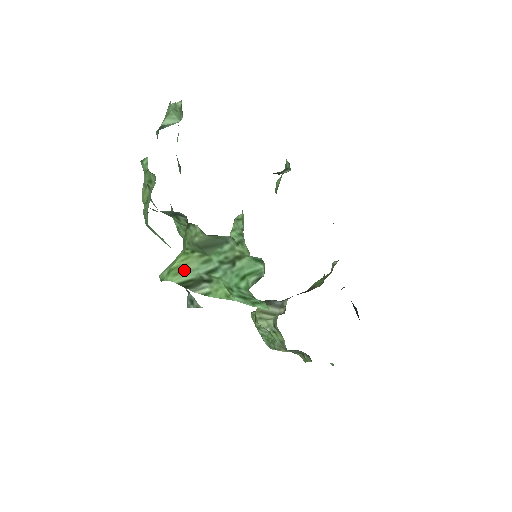
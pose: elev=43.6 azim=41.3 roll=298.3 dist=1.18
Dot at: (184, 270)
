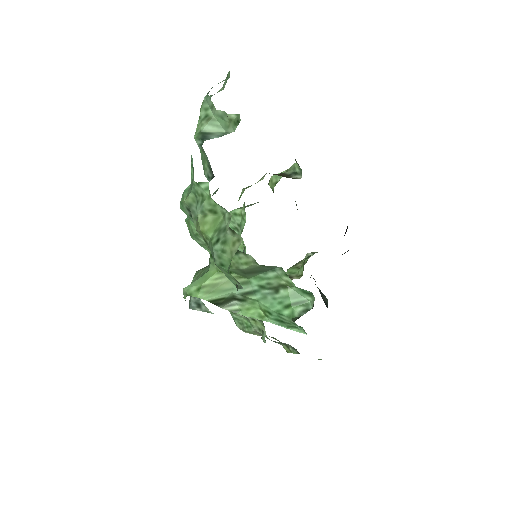
Dot at: (218, 289)
